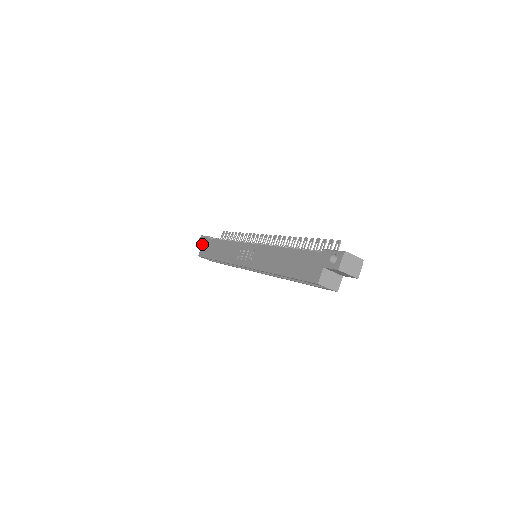
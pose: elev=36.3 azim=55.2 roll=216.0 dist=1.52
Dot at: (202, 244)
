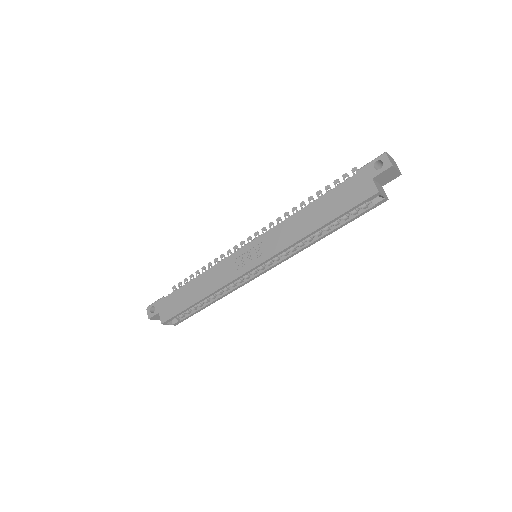
Dot at: (158, 310)
